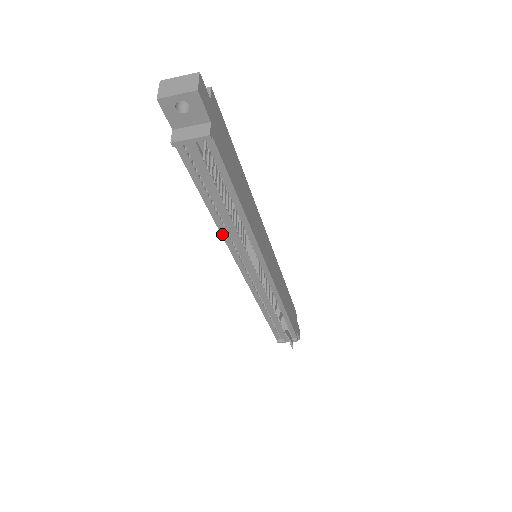
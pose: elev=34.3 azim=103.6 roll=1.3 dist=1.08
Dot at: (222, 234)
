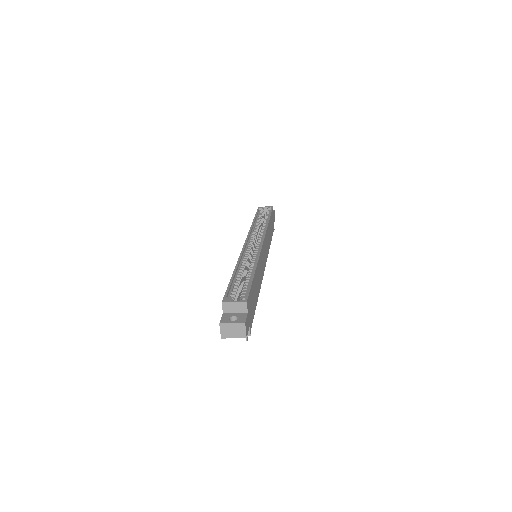
Dot at: occluded
